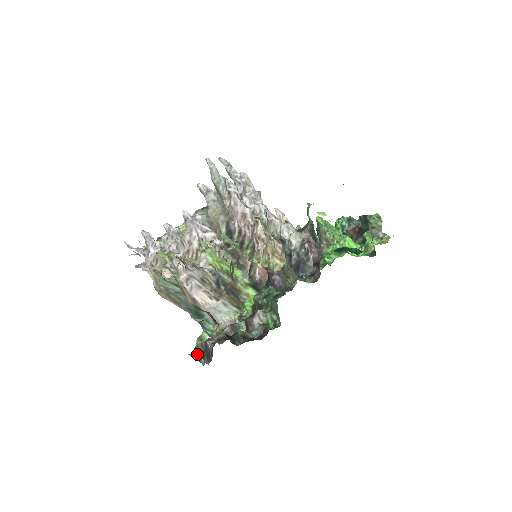
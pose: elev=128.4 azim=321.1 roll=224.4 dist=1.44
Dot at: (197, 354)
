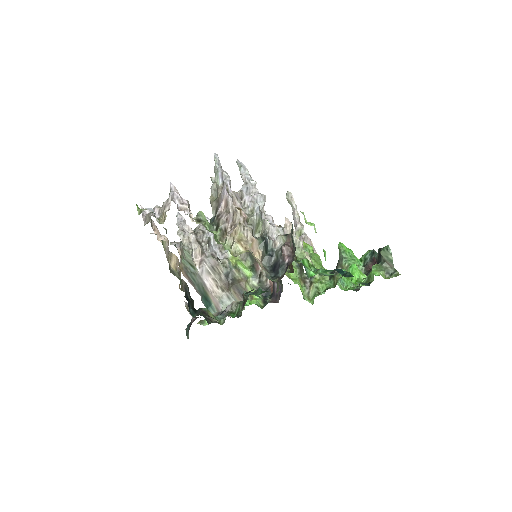
Dot at: (188, 329)
